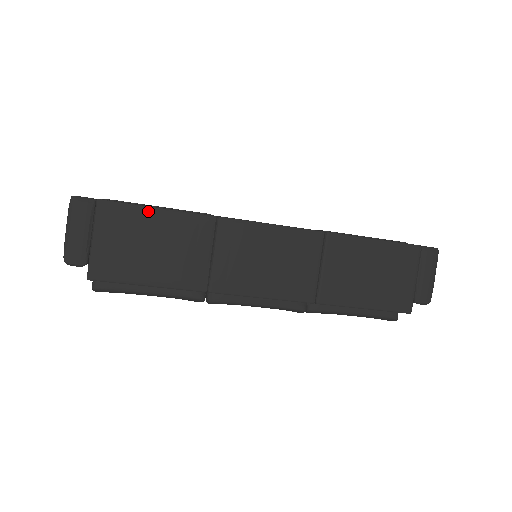
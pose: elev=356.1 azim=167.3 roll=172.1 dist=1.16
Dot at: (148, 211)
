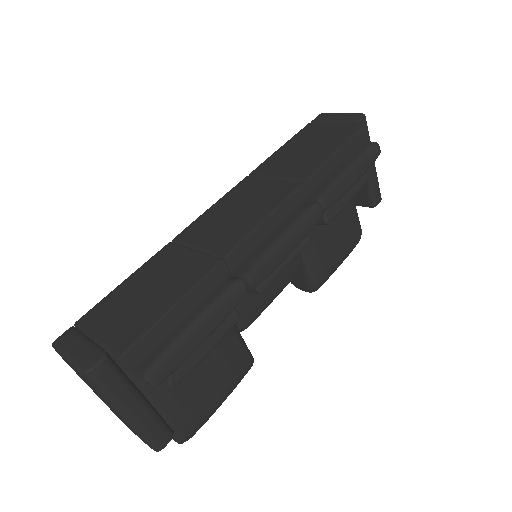
Dot at: (119, 288)
